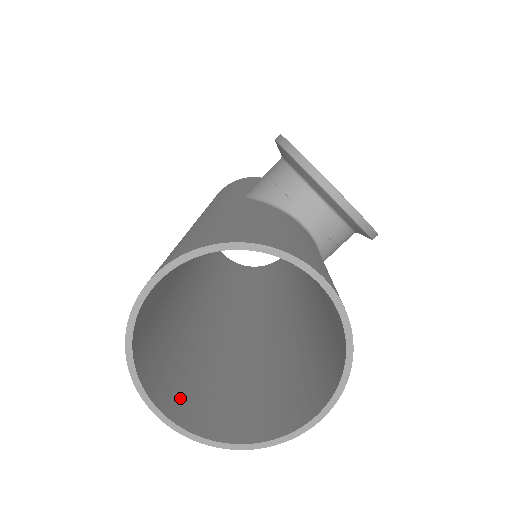
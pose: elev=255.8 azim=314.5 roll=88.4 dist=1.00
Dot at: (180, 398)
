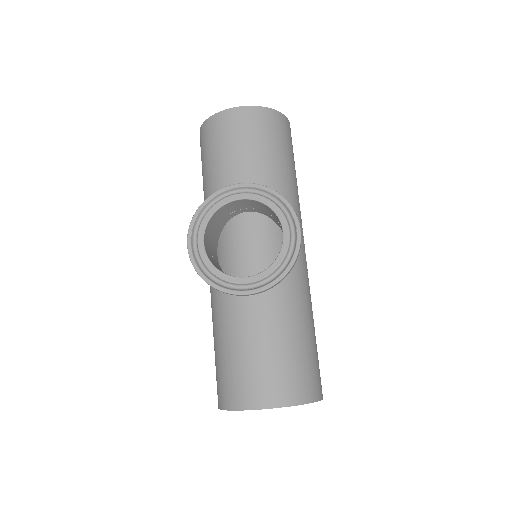
Dot at: occluded
